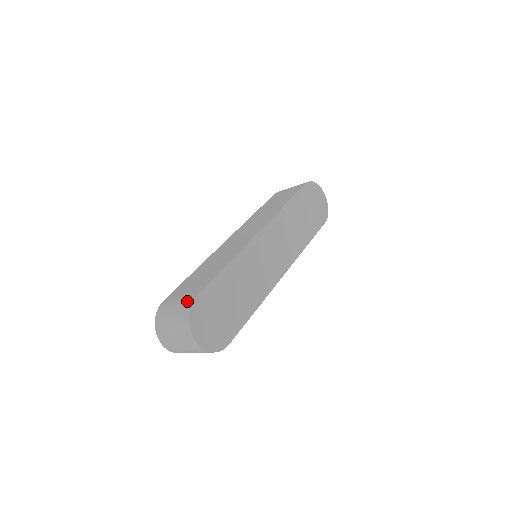
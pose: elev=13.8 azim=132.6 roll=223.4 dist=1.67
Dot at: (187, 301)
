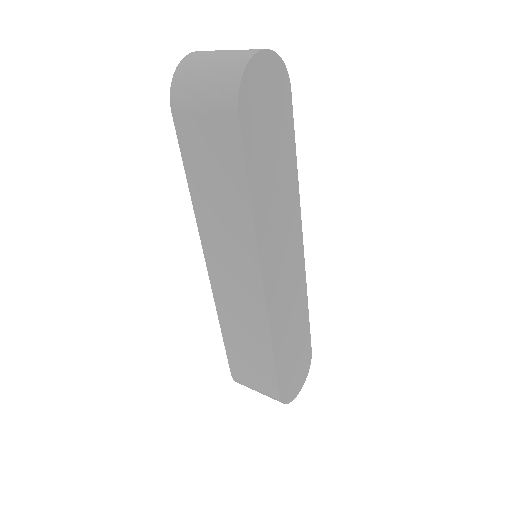
Dot at: (272, 397)
